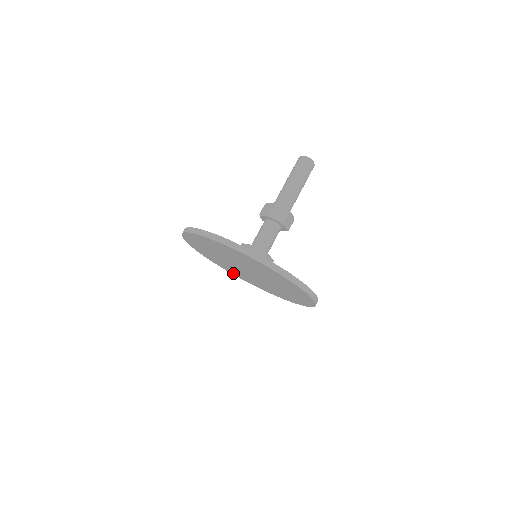
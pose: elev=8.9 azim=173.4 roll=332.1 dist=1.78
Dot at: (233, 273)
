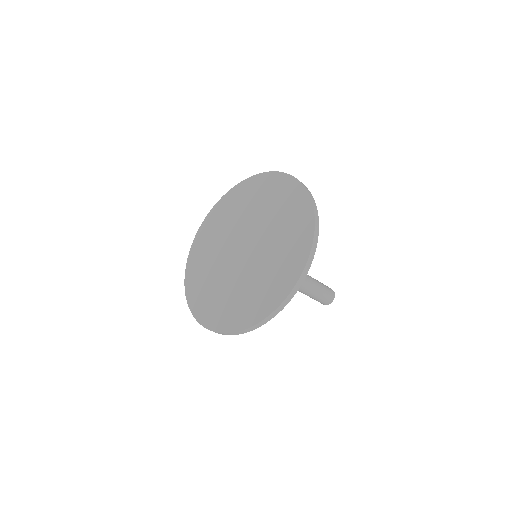
Dot at: (191, 272)
